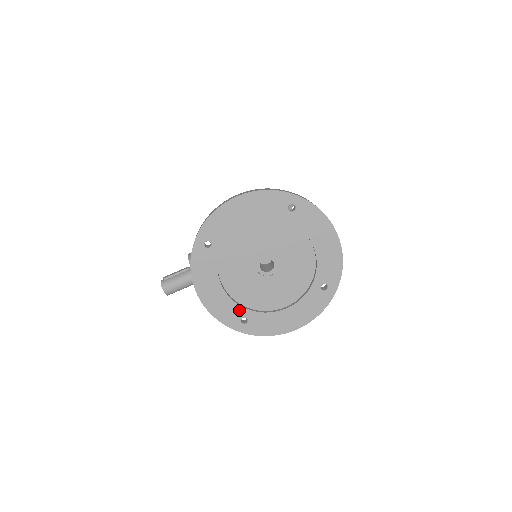
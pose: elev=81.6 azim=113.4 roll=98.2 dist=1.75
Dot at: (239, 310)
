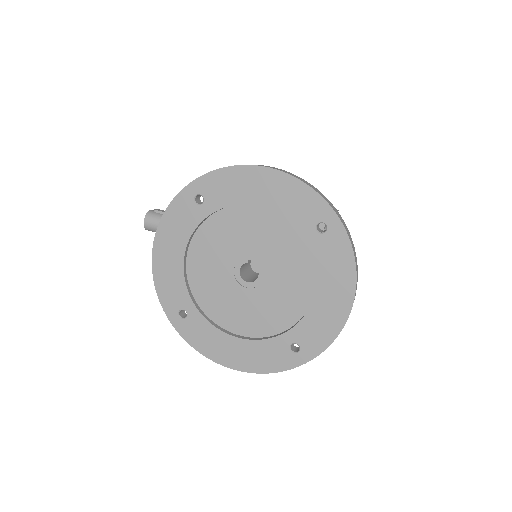
Dot at: (185, 298)
